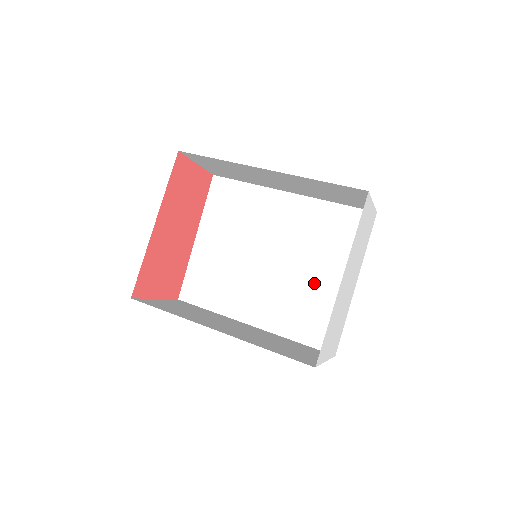
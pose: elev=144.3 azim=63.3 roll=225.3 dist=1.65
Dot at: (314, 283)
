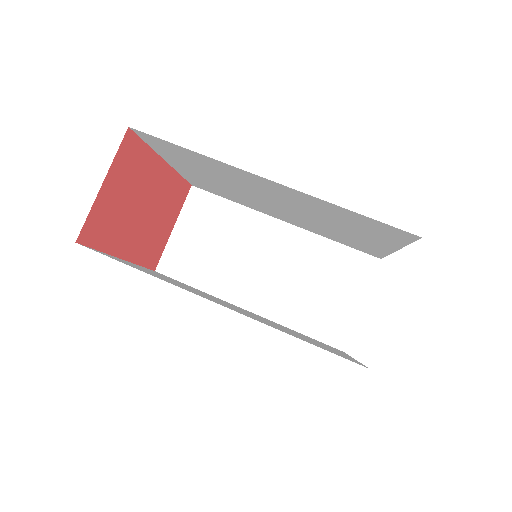
Dot at: occluded
